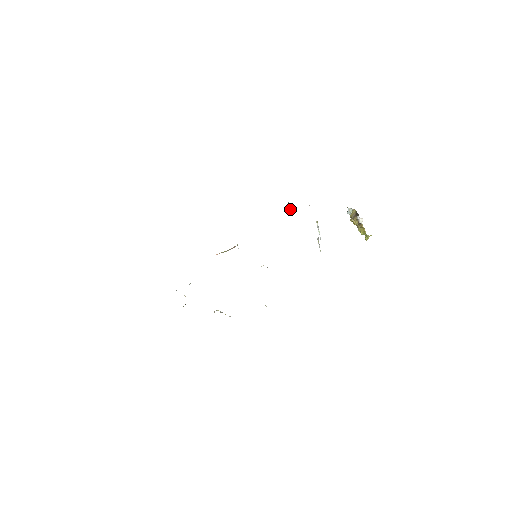
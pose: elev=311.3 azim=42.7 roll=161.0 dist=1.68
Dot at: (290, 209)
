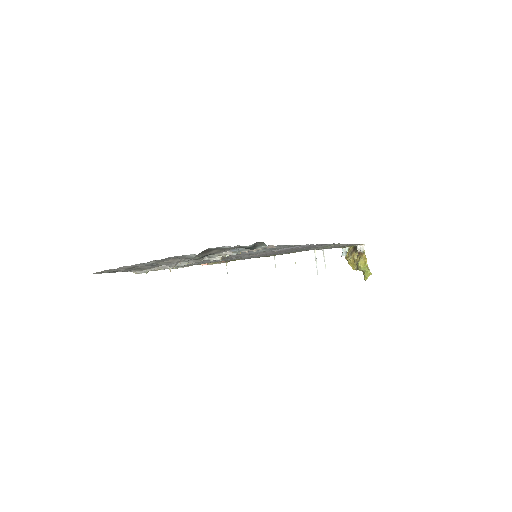
Dot at: (275, 265)
